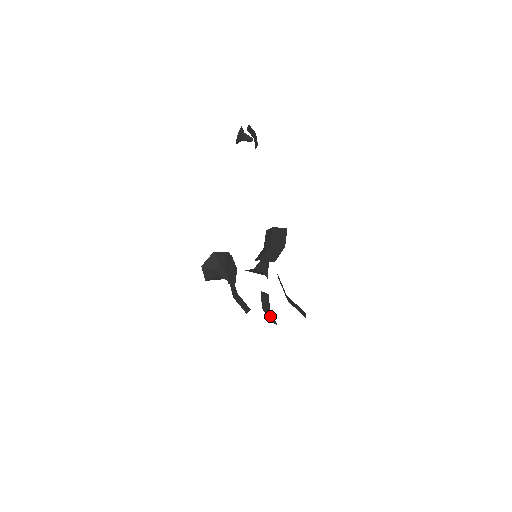
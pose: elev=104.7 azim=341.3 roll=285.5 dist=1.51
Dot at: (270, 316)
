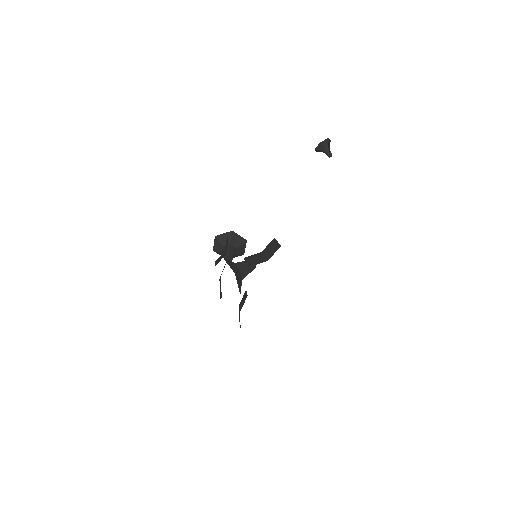
Dot at: occluded
